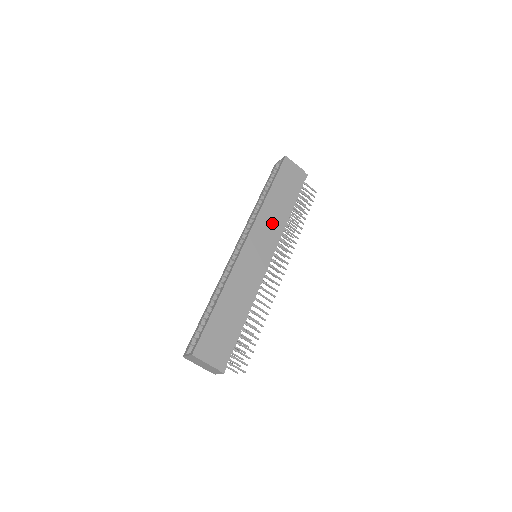
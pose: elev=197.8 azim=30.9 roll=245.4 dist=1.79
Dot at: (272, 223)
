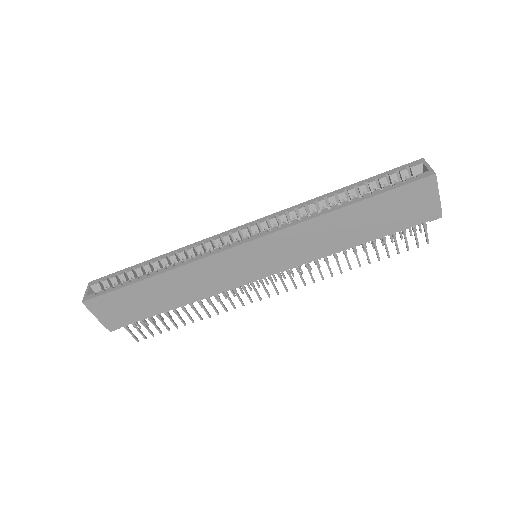
Dot at: (309, 244)
